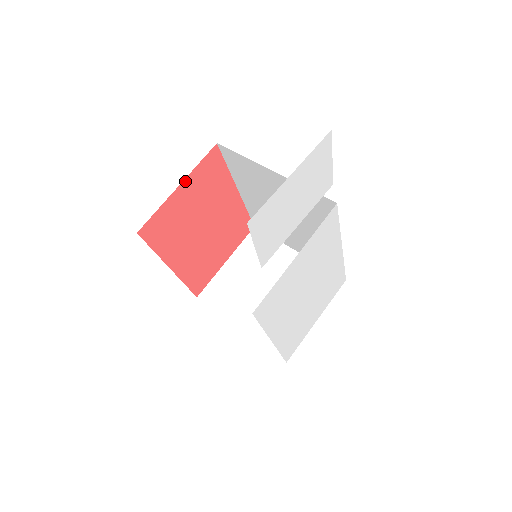
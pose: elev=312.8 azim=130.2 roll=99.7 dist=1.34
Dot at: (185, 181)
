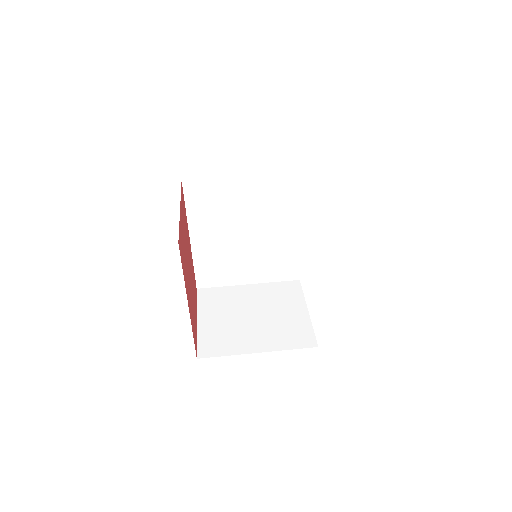
Dot at: (180, 206)
